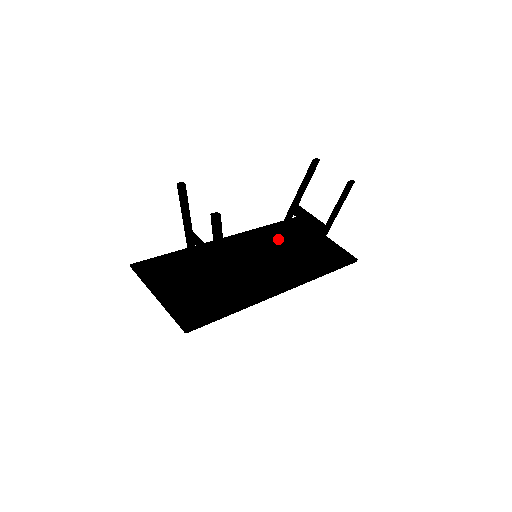
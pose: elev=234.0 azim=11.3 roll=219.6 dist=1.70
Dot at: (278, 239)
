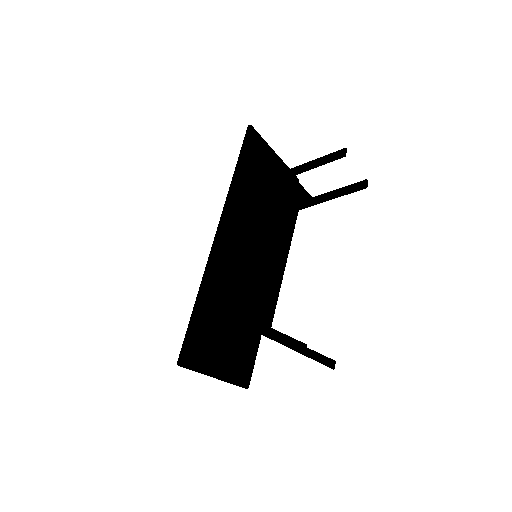
Dot at: (255, 202)
